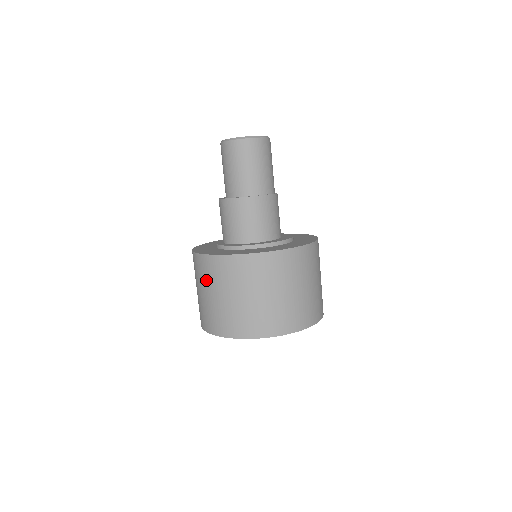
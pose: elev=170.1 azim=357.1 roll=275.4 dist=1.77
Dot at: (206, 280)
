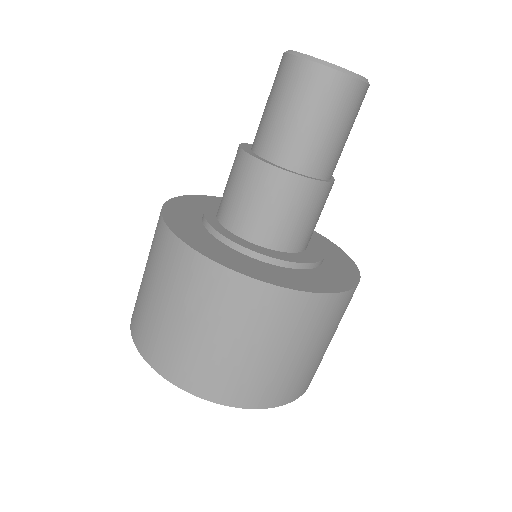
Dot at: (151, 255)
